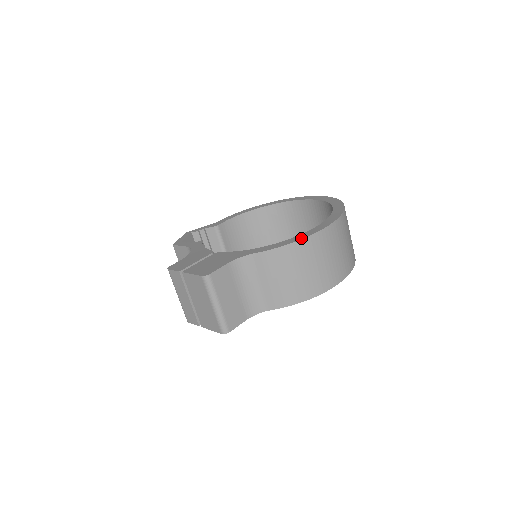
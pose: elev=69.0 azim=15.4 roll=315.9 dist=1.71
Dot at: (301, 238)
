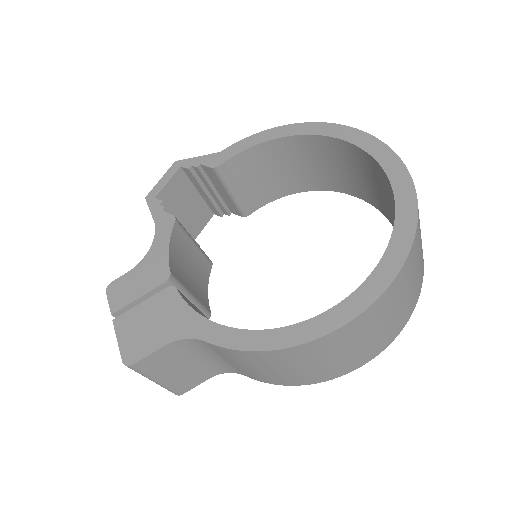
Dot at: (282, 345)
